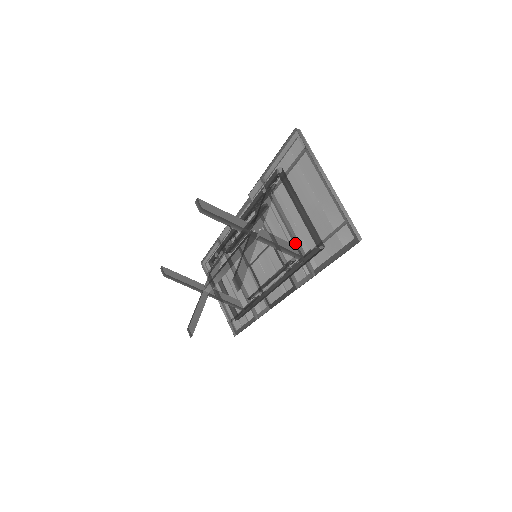
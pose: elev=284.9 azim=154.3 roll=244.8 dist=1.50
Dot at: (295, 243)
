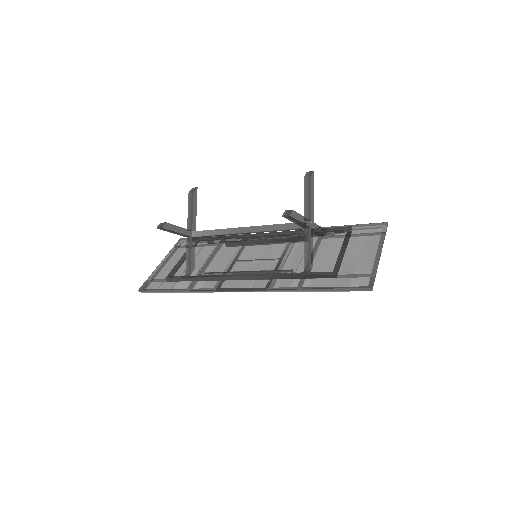
Dot at: occluded
